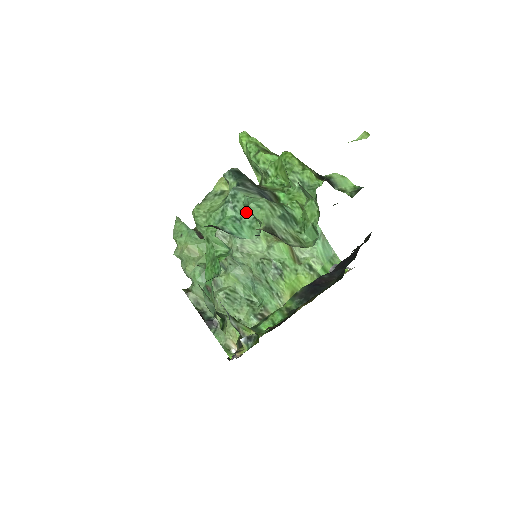
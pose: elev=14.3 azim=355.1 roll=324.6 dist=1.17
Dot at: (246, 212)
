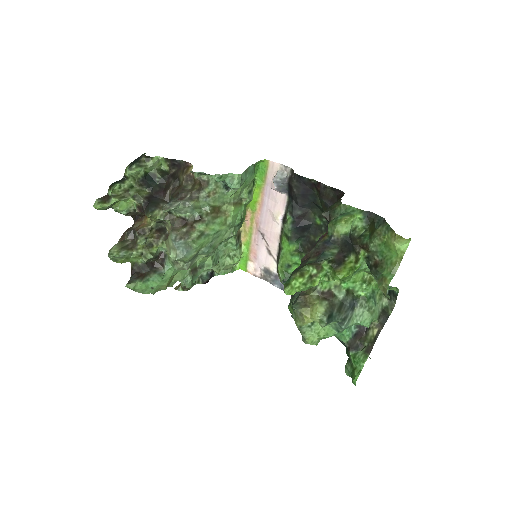
Dot at: occluded
